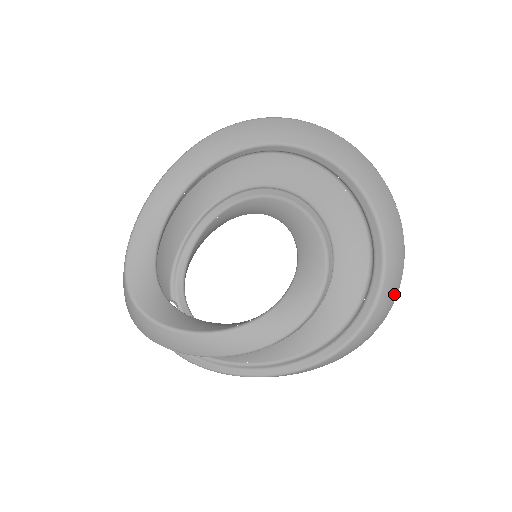
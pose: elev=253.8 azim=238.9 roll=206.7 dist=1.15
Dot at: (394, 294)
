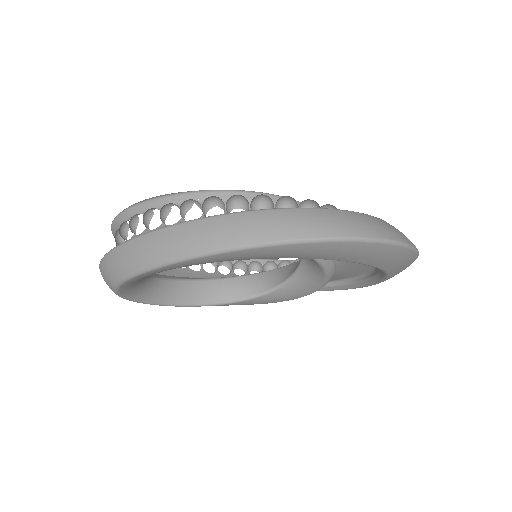
Dot at: occluded
